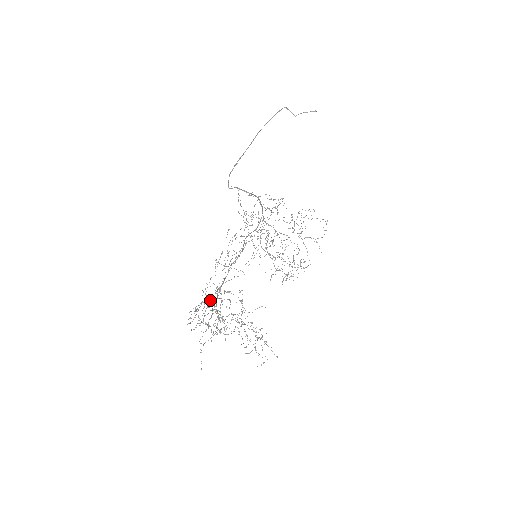
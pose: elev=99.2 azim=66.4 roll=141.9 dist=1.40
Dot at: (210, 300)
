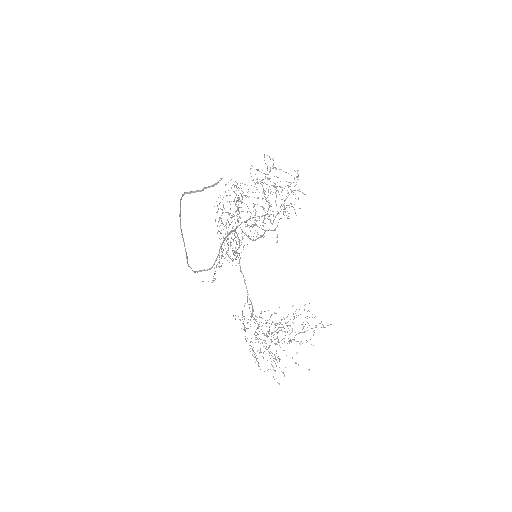
Dot at: occluded
